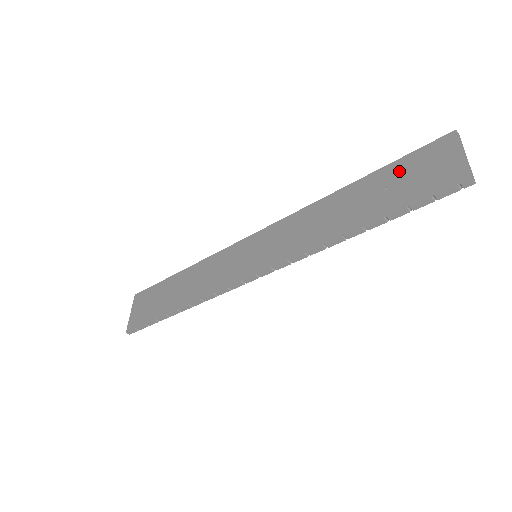
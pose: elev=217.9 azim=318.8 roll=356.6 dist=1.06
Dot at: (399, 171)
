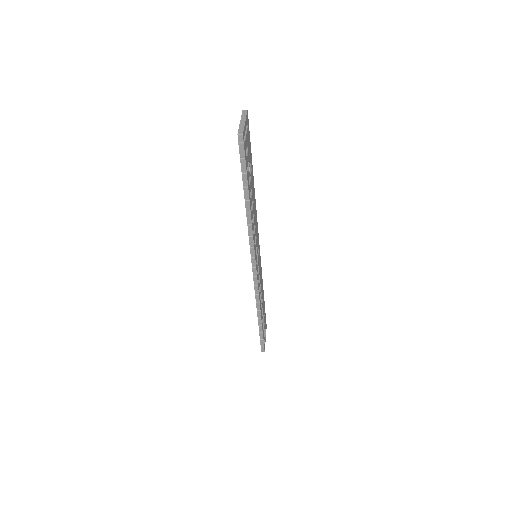
Dot at: occluded
